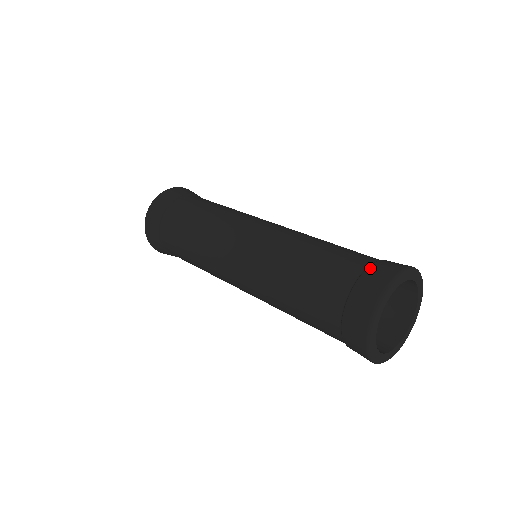
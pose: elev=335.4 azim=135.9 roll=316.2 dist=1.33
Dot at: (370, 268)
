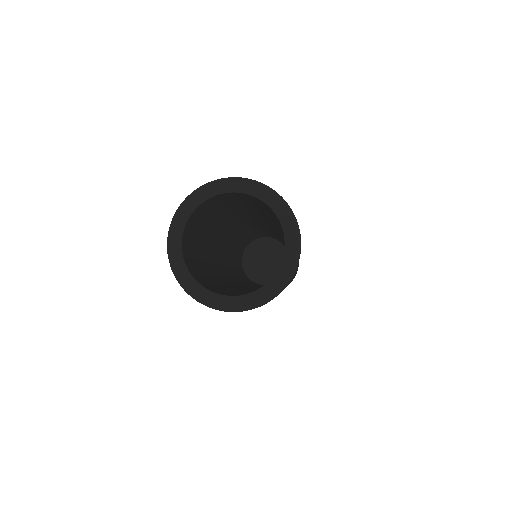
Dot at: occluded
